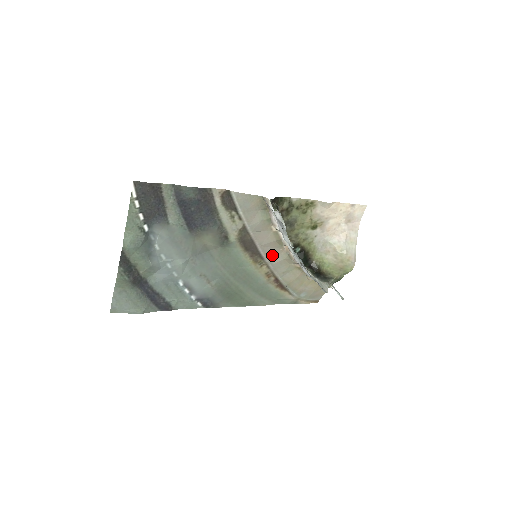
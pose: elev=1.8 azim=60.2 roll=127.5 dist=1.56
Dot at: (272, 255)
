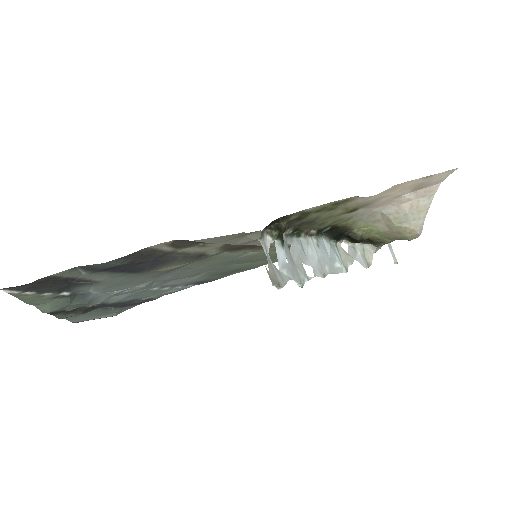
Dot at: occluded
